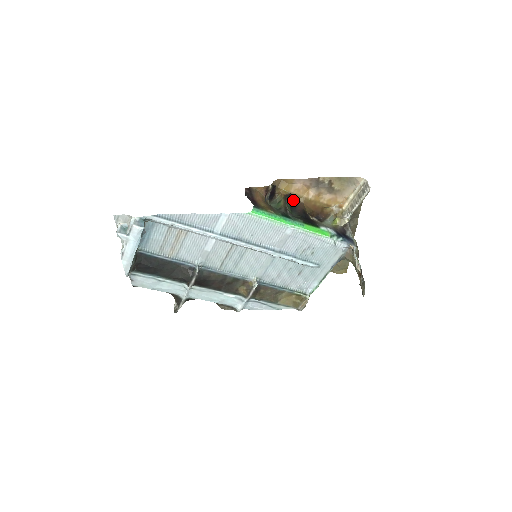
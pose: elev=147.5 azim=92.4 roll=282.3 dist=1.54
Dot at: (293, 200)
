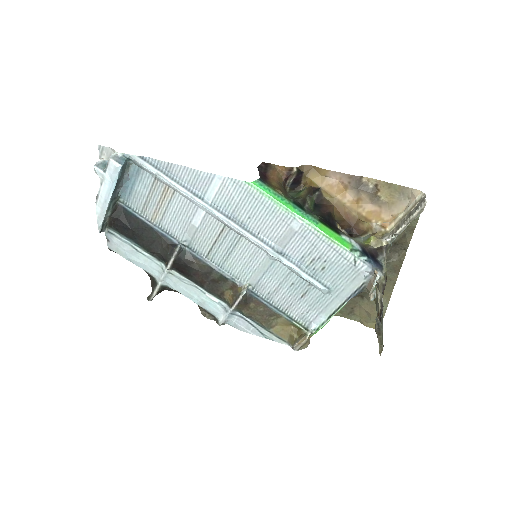
Dot at: (321, 198)
